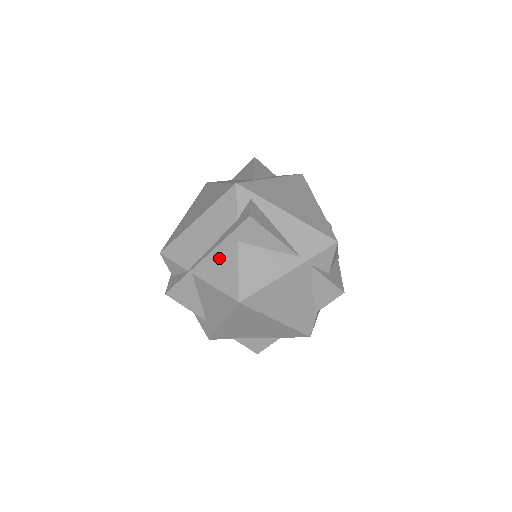
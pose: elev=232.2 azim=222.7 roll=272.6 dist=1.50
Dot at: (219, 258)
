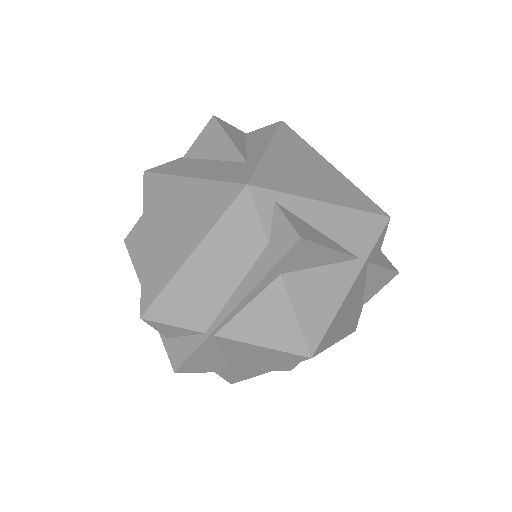
Dot at: (255, 305)
